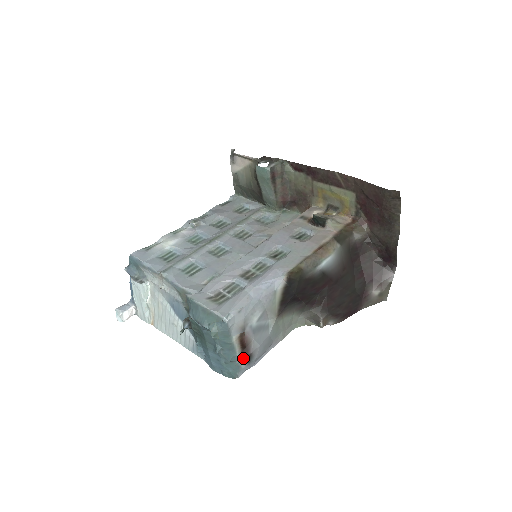
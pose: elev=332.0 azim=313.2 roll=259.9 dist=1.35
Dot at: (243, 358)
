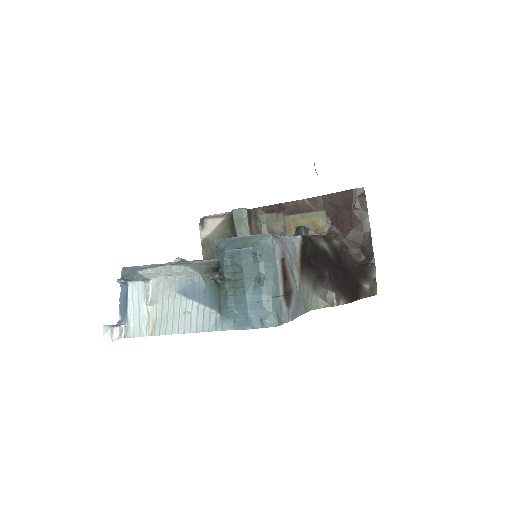
Dot at: (285, 293)
